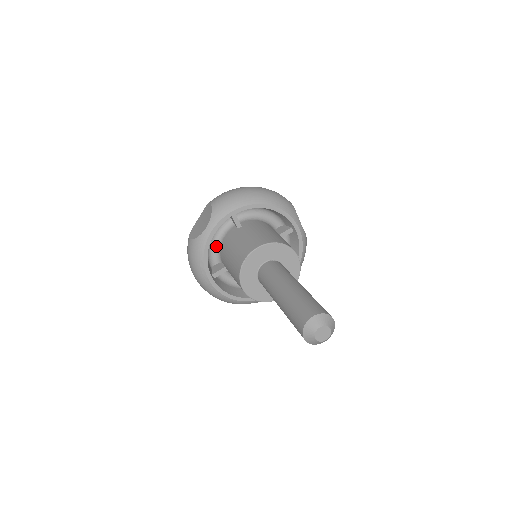
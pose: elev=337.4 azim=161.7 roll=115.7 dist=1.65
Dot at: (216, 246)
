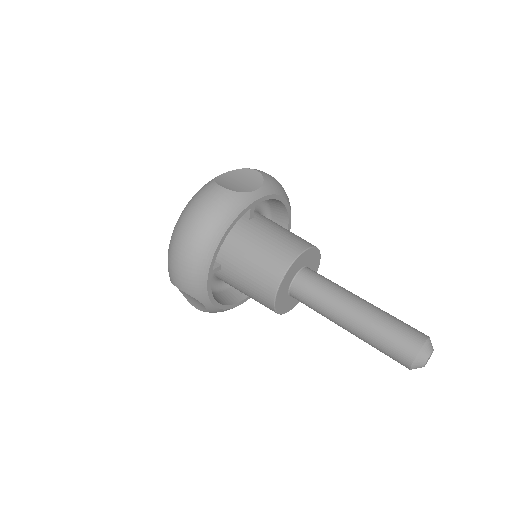
Dot at: (215, 280)
